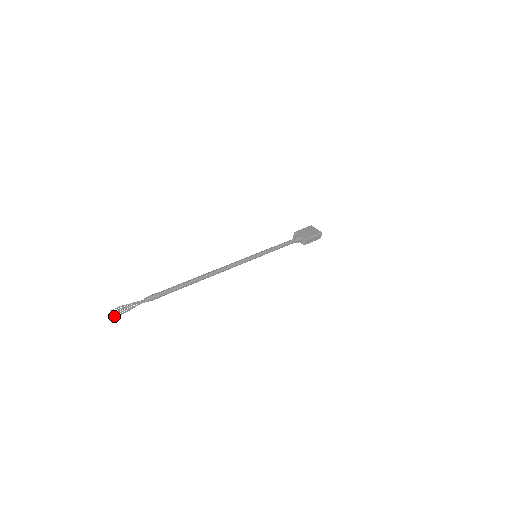
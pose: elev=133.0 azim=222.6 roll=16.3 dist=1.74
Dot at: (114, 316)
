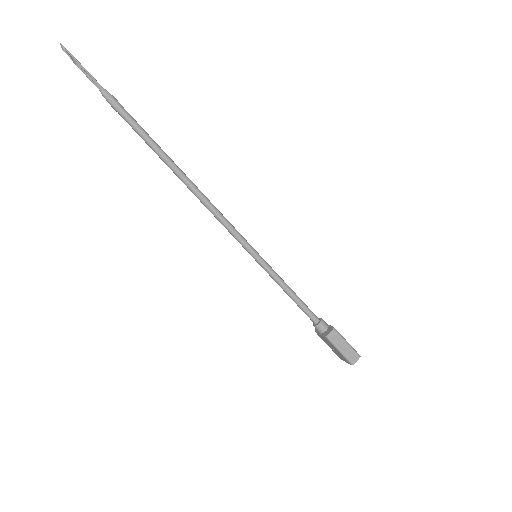
Dot at: occluded
